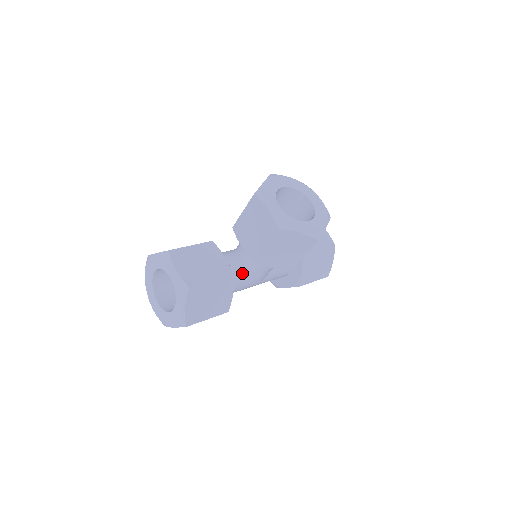
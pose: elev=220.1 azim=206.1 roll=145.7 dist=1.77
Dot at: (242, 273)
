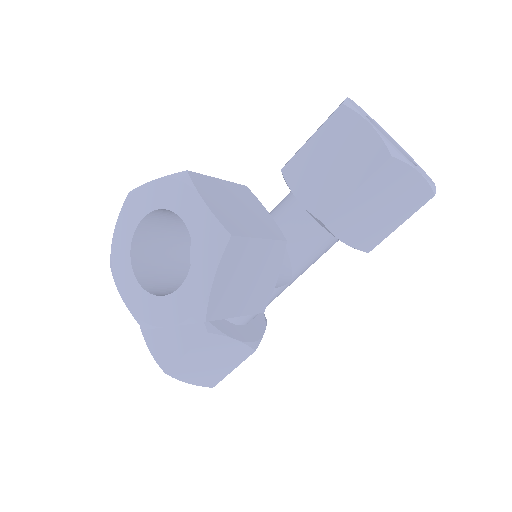
Dot at: occluded
